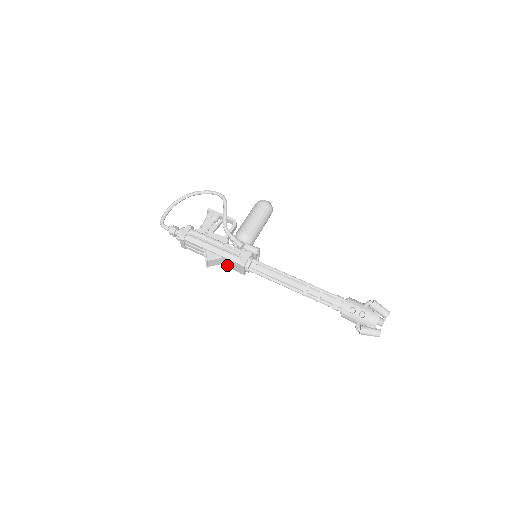
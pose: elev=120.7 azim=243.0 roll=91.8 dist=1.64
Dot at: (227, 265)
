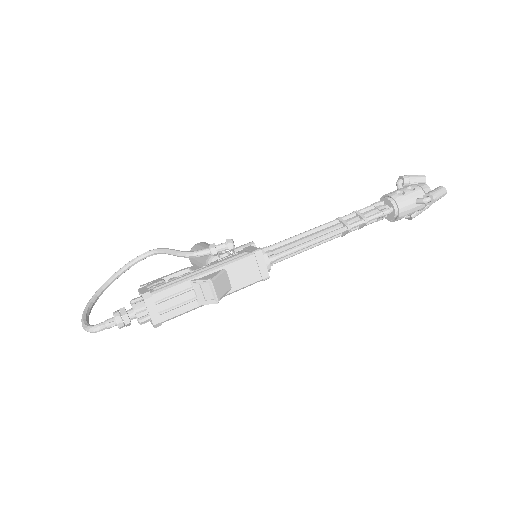
Dot at: (238, 284)
